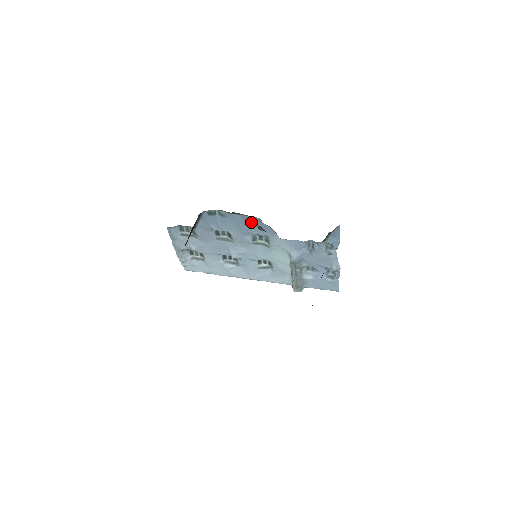
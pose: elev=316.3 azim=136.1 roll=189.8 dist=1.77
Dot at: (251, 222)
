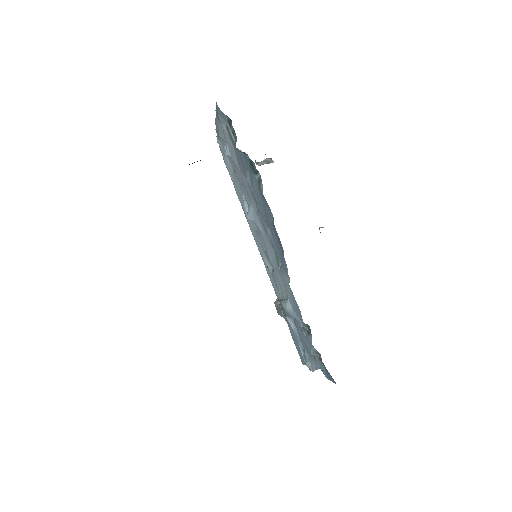
Dot at: (277, 236)
